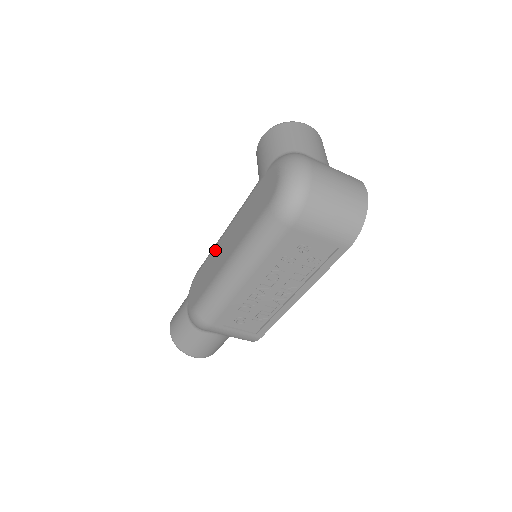
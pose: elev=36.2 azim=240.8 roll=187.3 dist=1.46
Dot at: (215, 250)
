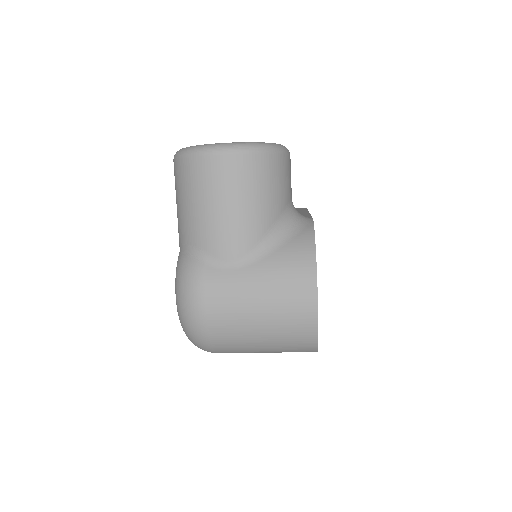
Dot at: occluded
